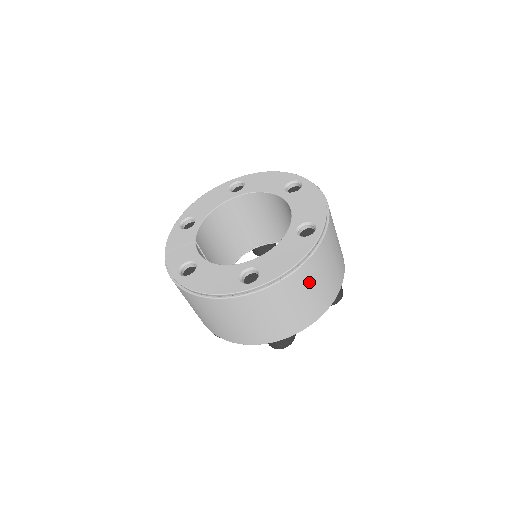
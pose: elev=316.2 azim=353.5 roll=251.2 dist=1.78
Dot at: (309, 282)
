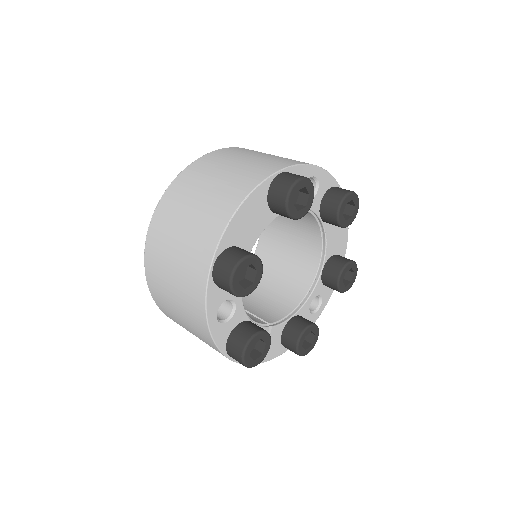
Dot at: (195, 185)
